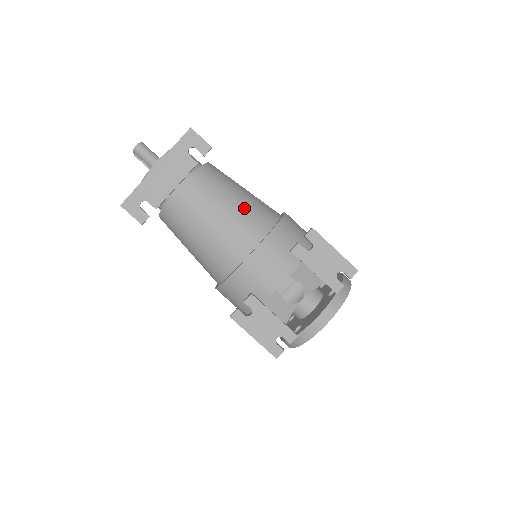
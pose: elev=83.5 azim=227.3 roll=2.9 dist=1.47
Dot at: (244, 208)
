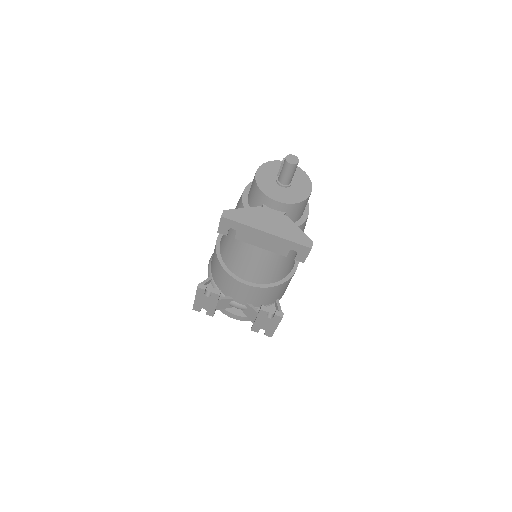
Dot at: (279, 265)
